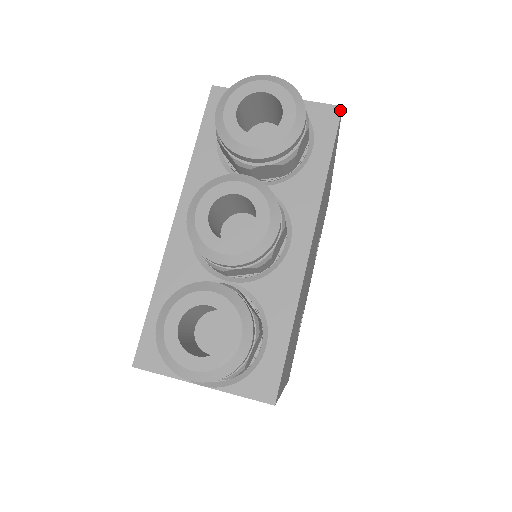
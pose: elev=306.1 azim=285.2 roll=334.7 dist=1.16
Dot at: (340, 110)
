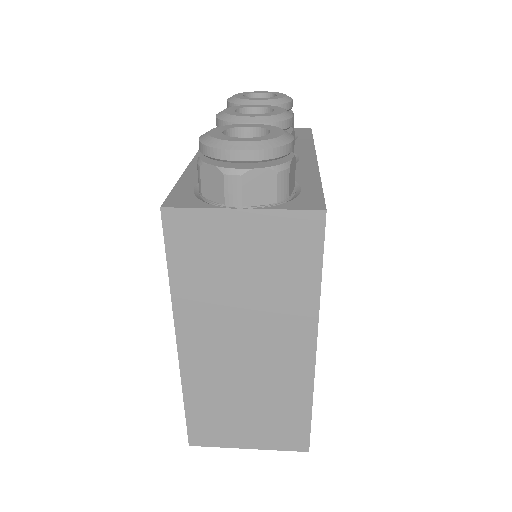
Dot at: (310, 129)
